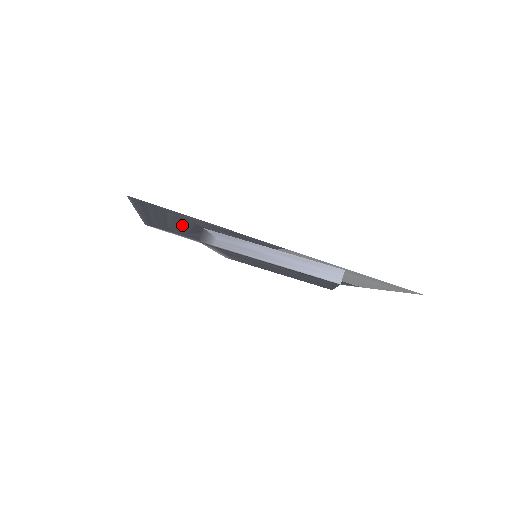
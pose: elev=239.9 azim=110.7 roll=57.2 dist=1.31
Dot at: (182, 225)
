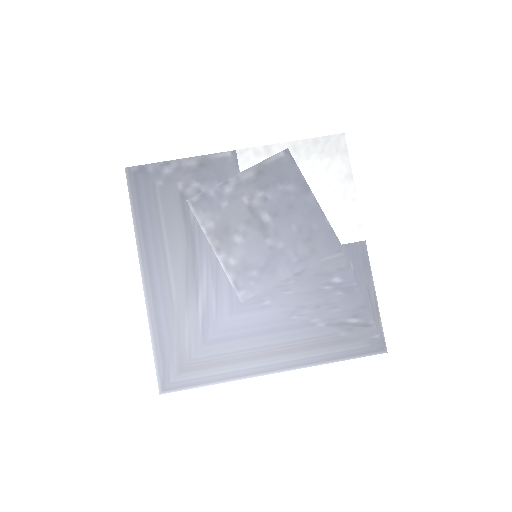
Dot at: (177, 241)
